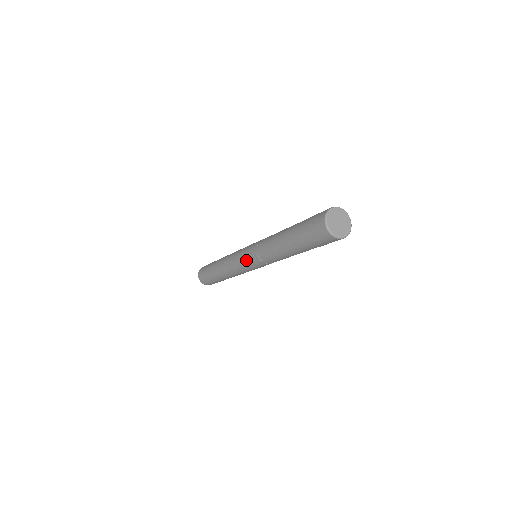
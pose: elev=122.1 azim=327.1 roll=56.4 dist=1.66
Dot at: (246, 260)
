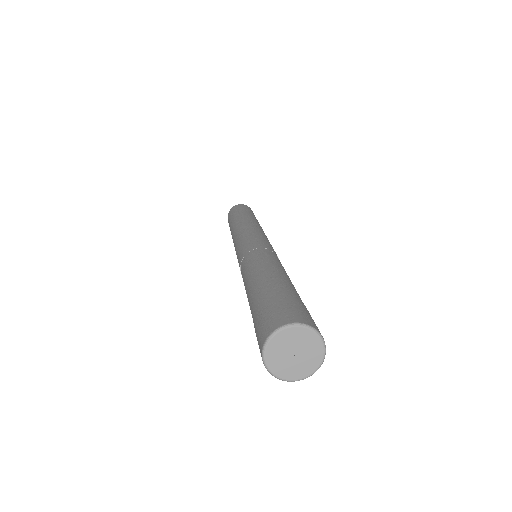
Dot at: (239, 249)
